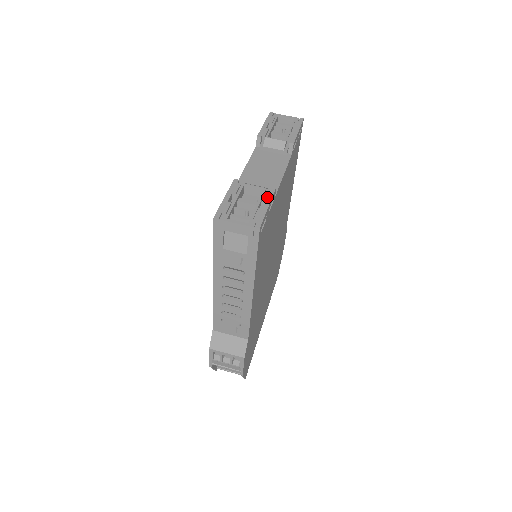
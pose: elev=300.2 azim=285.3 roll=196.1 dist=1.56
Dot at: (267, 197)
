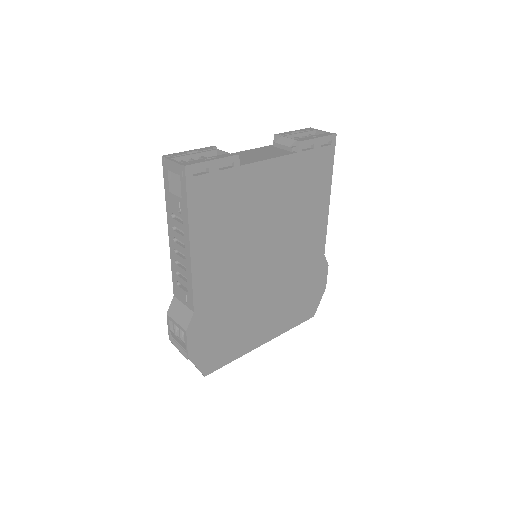
Dot at: (221, 156)
